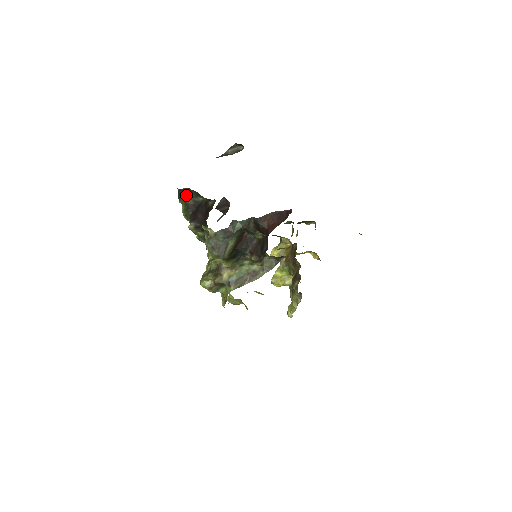
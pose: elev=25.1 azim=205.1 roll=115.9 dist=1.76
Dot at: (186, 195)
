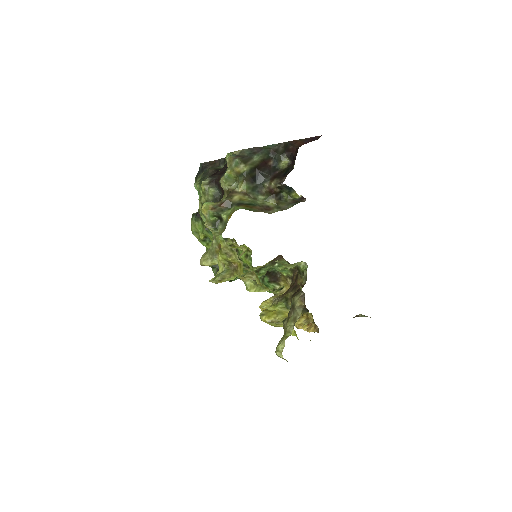
Dot at: (208, 167)
